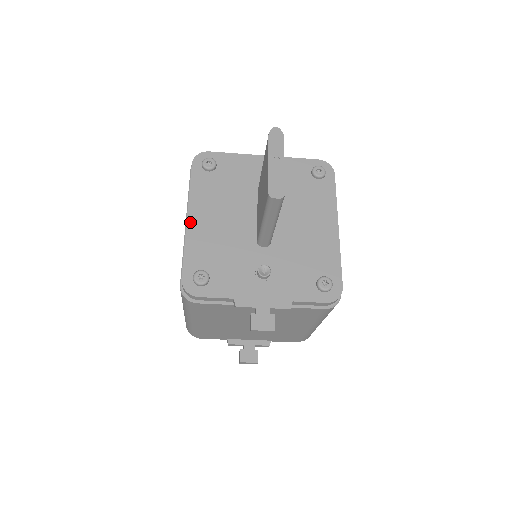
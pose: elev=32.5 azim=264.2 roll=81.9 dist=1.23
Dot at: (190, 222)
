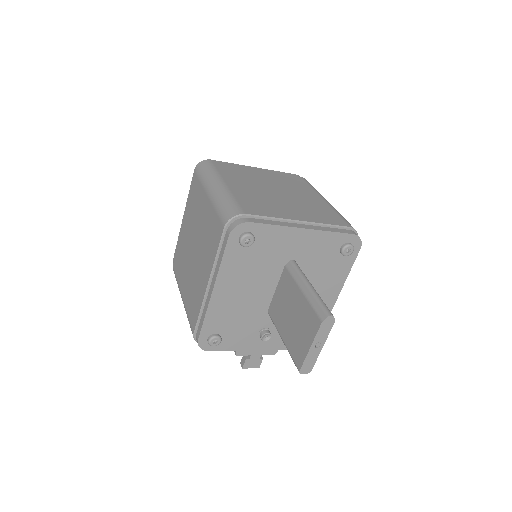
Dot at: (214, 296)
